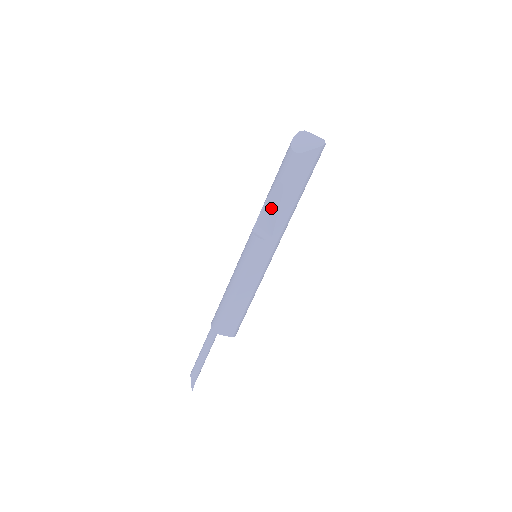
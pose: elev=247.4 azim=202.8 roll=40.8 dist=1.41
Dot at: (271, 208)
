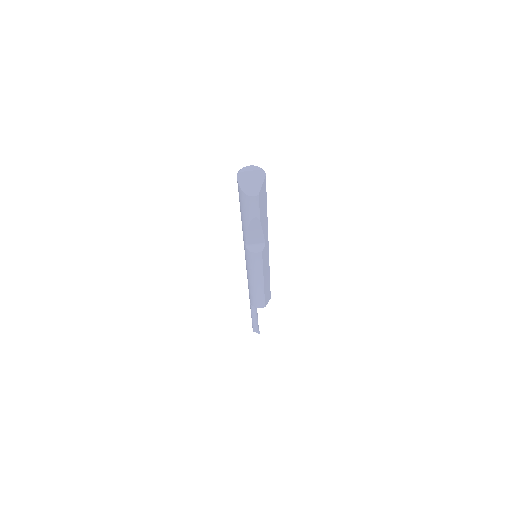
Dot at: (255, 232)
